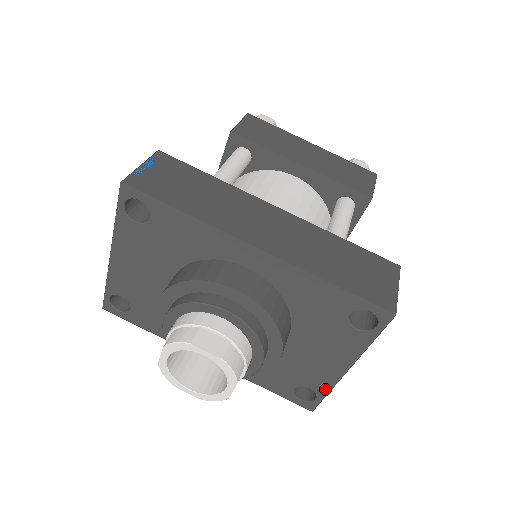
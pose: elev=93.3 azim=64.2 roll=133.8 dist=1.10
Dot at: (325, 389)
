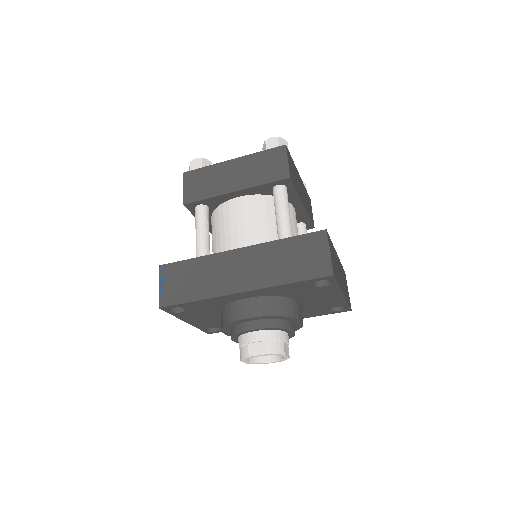
Dot at: (344, 304)
